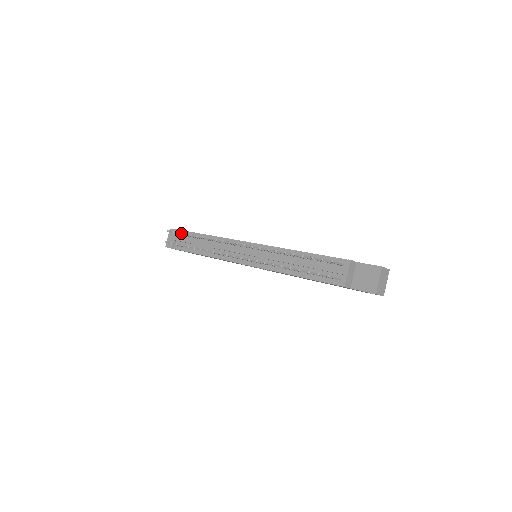
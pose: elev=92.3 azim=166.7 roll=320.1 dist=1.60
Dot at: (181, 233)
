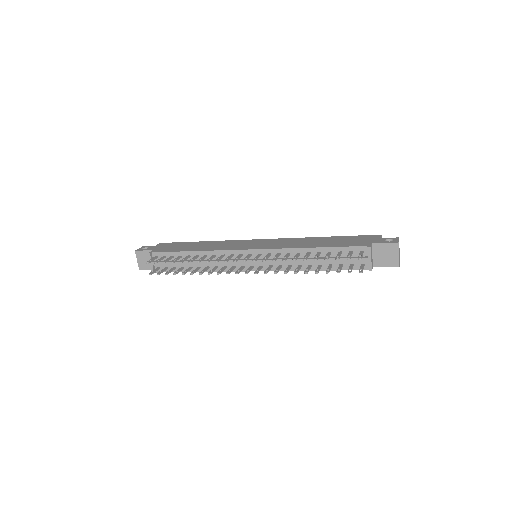
Dot at: (165, 261)
